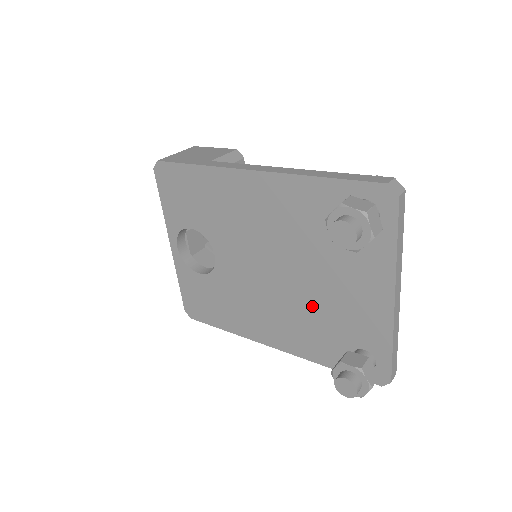
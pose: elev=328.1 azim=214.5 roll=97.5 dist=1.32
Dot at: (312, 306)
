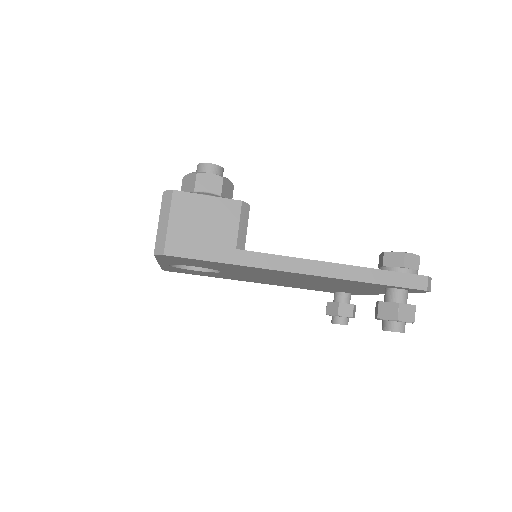
Dot at: occluded
